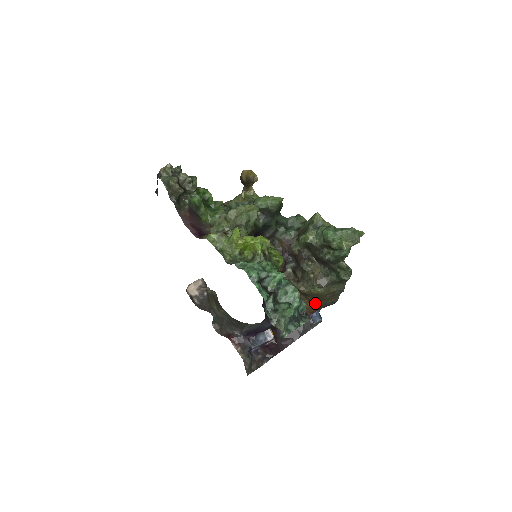
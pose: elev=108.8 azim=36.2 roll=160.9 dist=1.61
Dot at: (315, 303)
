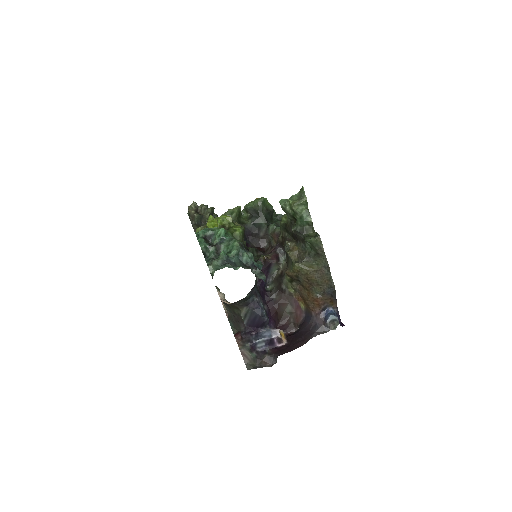
Dot at: (314, 292)
